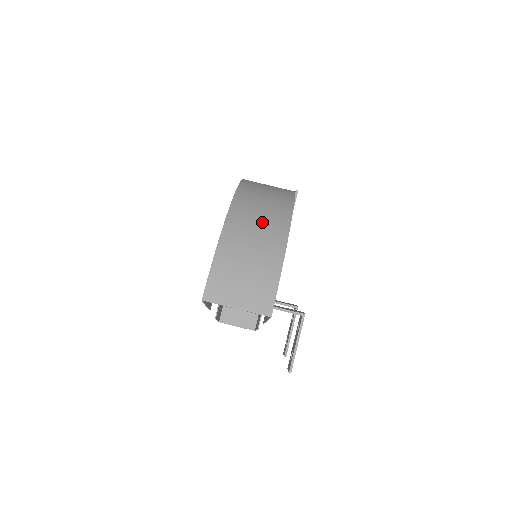
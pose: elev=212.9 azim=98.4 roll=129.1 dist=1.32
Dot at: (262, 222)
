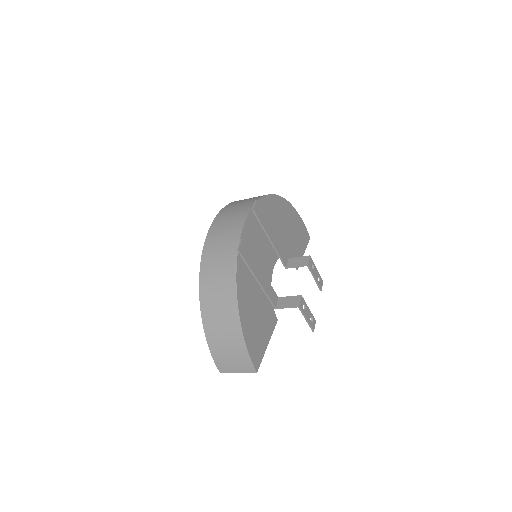
Dot at: (222, 316)
